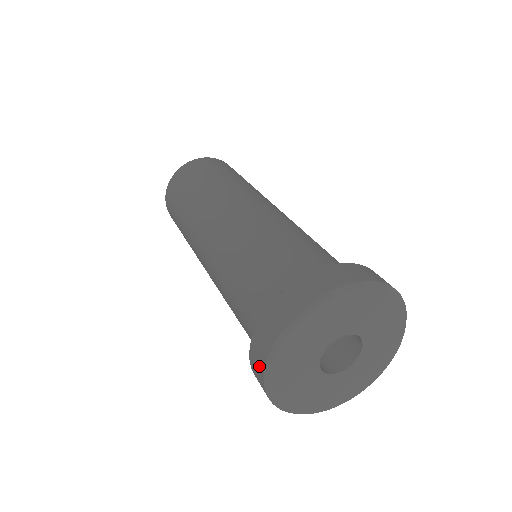
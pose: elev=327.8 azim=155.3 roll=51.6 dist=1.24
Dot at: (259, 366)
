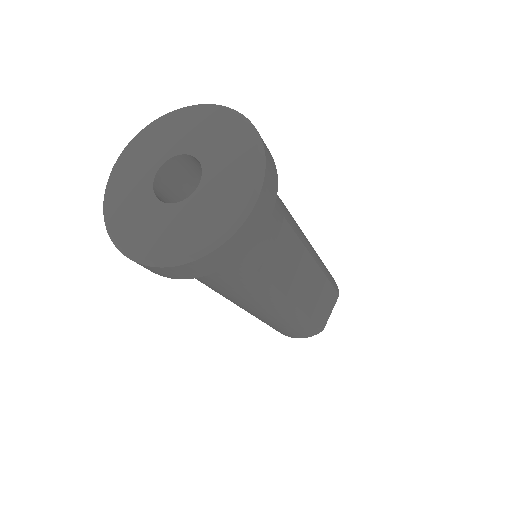
Dot at: occluded
